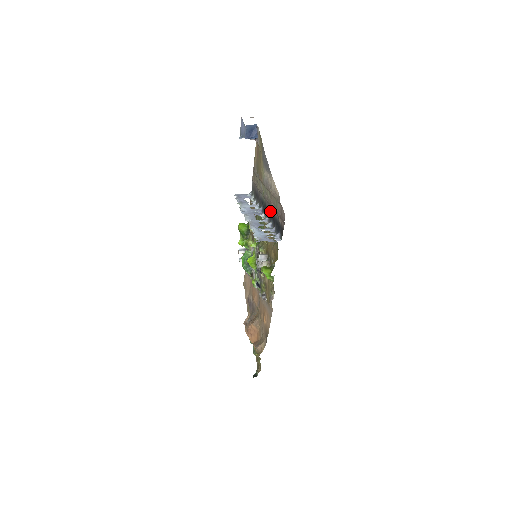
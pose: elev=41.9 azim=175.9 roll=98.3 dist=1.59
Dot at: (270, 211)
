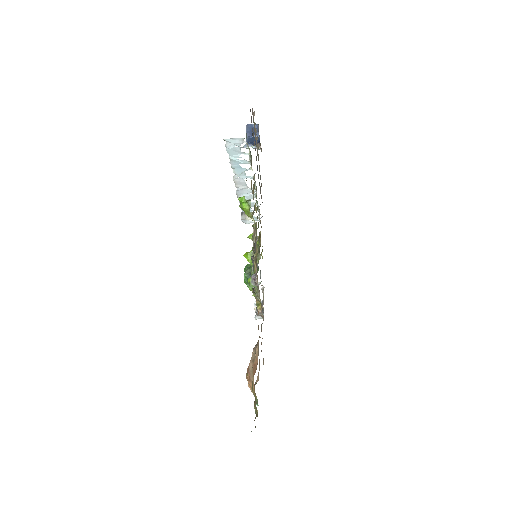
Dot at: occluded
